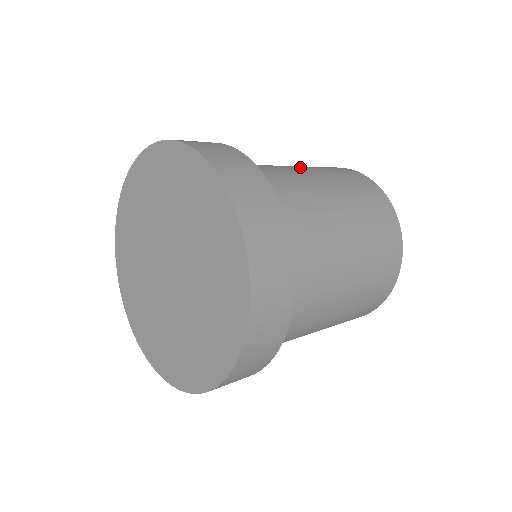
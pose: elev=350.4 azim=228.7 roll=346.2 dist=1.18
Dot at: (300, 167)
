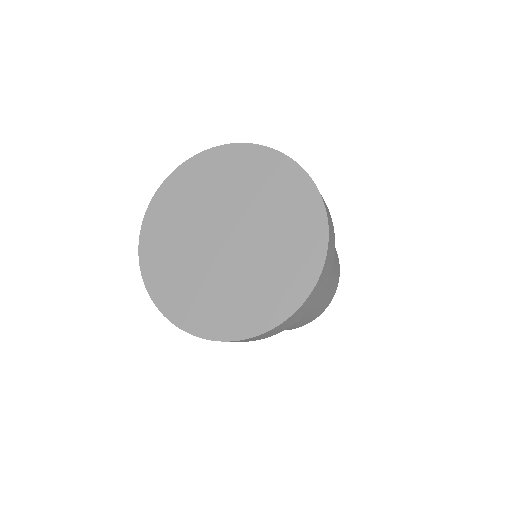
Dot at: occluded
